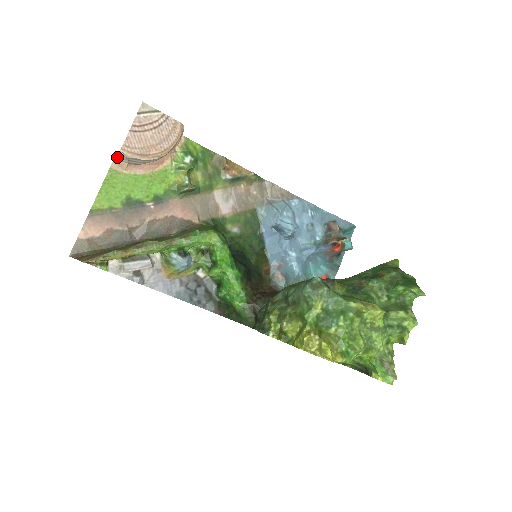
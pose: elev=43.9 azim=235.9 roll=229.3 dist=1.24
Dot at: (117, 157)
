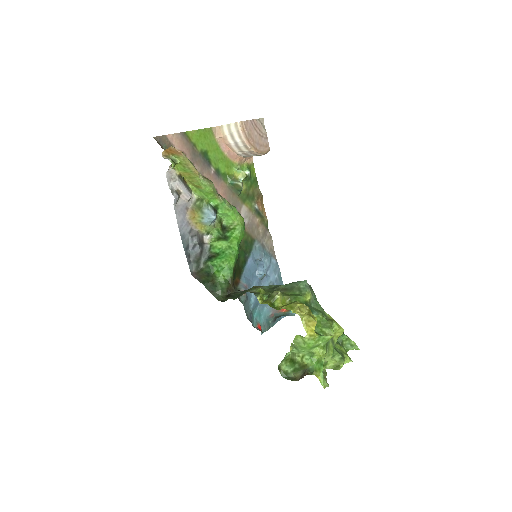
Dot at: (225, 126)
